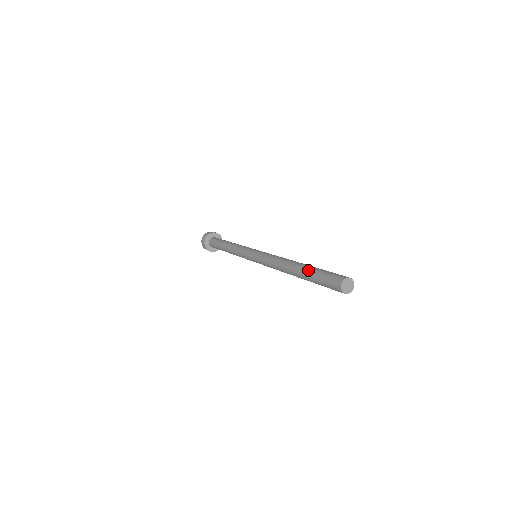
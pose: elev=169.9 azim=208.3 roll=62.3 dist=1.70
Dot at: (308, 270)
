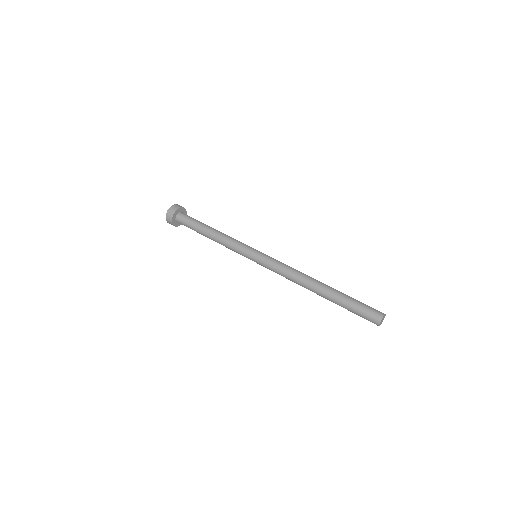
Dot at: (337, 299)
